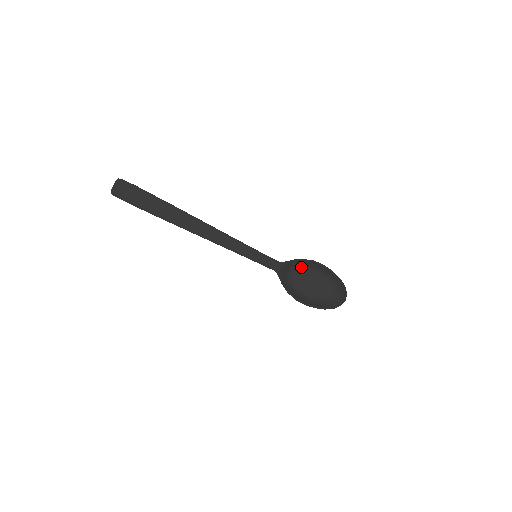
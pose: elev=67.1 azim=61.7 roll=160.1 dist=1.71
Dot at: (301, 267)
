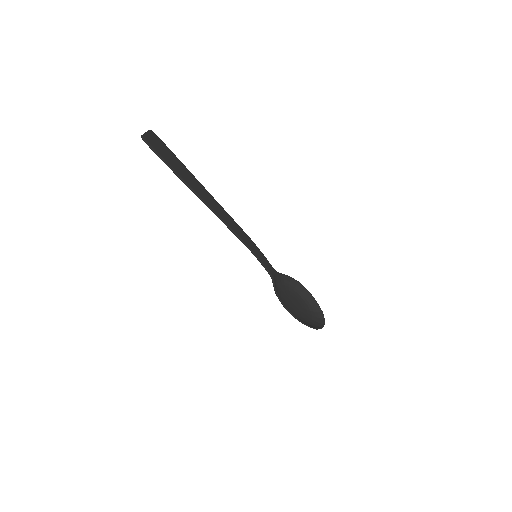
Dot at: (286, 286)
